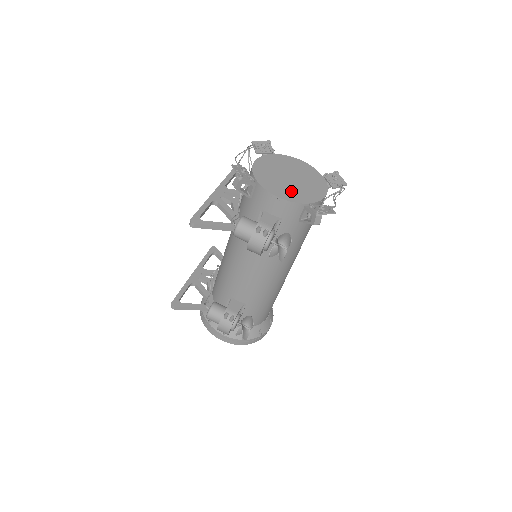
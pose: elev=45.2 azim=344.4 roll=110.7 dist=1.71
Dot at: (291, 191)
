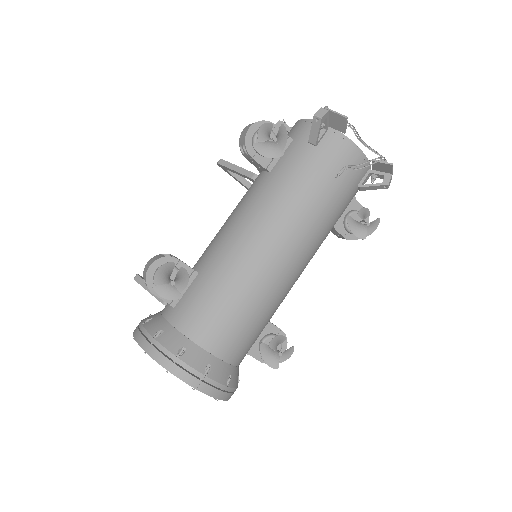
Dot at: occluded
